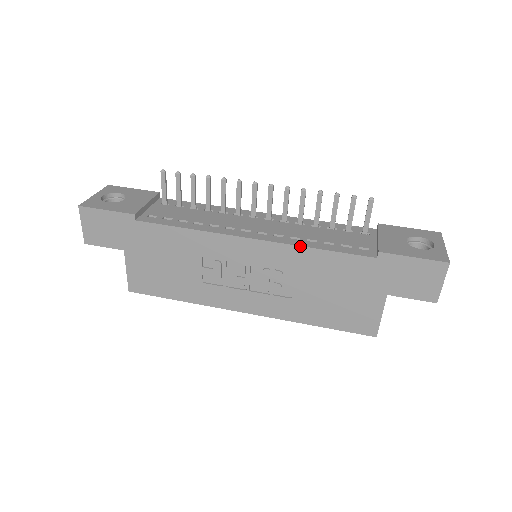
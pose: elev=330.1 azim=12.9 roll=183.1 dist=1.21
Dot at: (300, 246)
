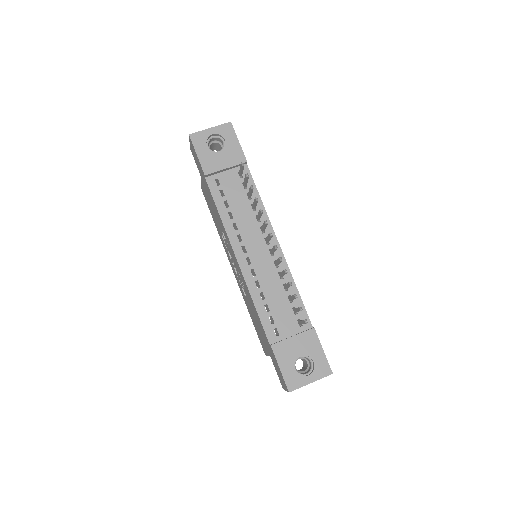
Dot at: (250, 293)
